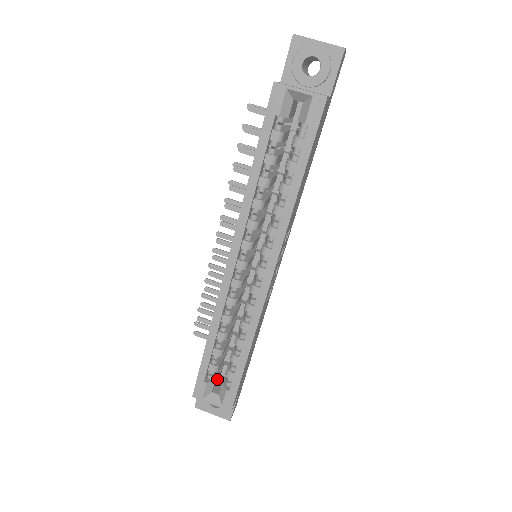
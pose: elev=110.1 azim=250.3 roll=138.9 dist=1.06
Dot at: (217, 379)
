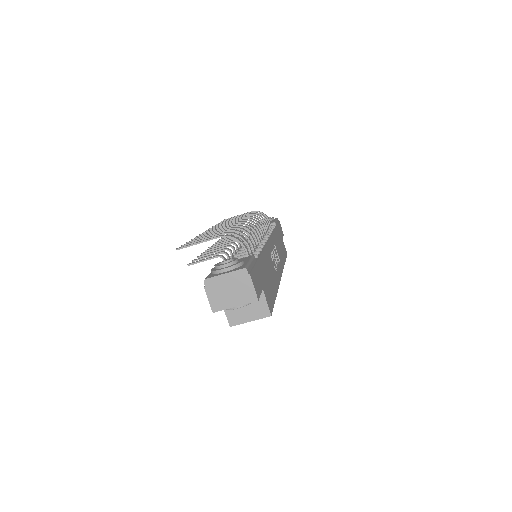
Dot at: occluded
